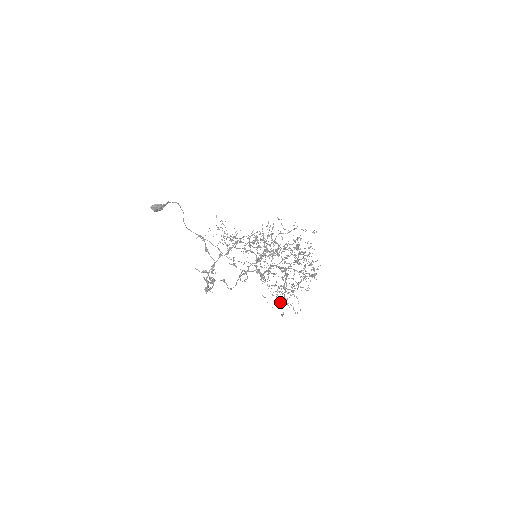
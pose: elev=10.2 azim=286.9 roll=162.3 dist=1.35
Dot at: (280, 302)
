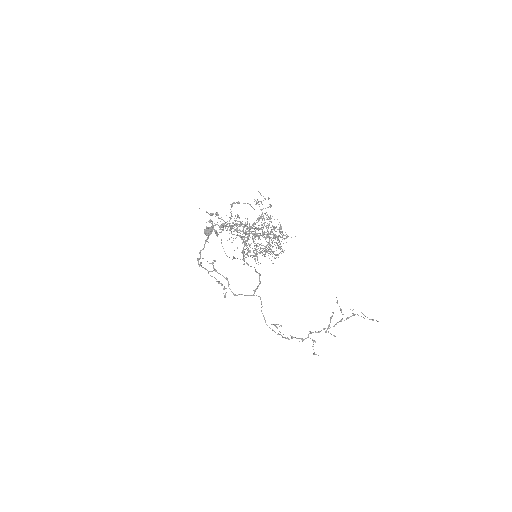
Dot at: (213, 214)
